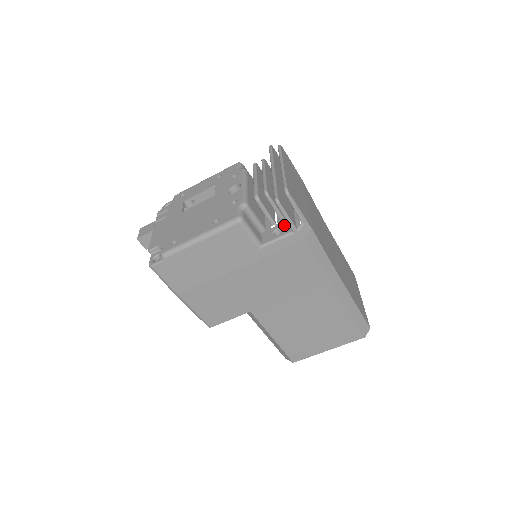
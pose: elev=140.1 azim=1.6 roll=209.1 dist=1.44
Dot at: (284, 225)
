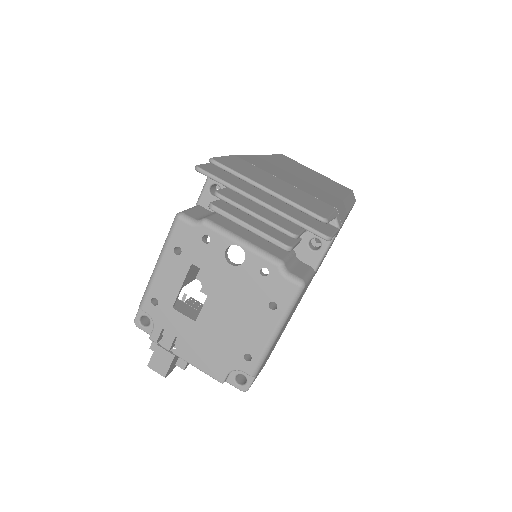
Dot at: occluded
